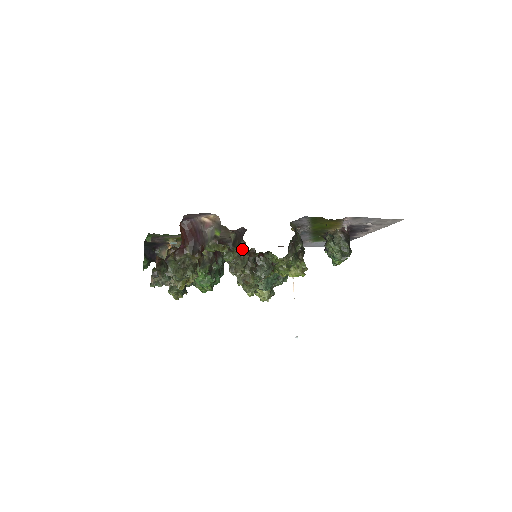
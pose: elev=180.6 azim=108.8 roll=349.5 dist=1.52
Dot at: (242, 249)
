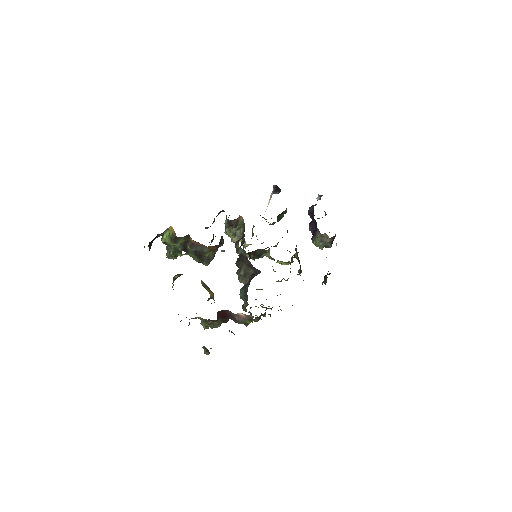
Dot at: (251, 273)
